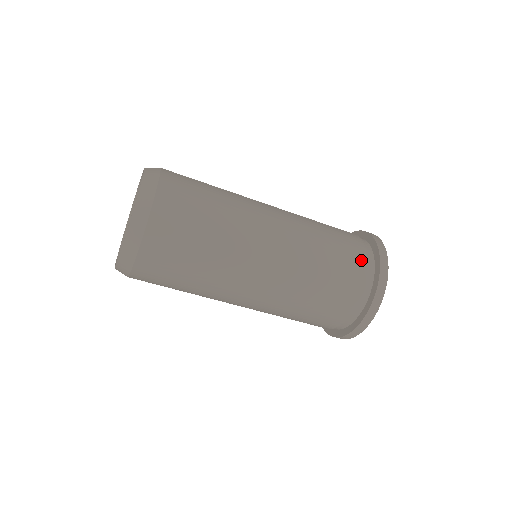
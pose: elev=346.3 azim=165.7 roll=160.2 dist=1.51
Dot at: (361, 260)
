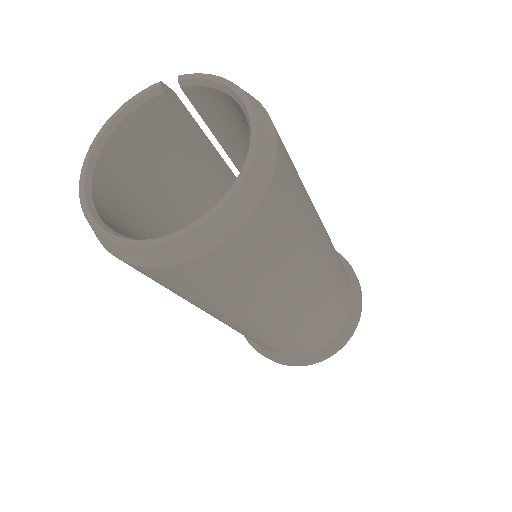
Dot at: occluded
